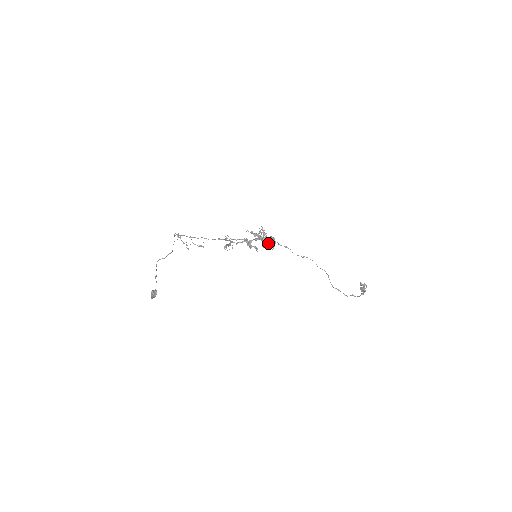
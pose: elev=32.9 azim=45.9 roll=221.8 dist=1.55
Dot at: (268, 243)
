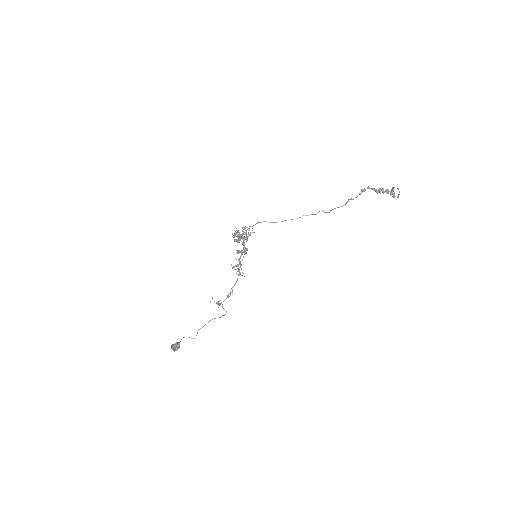
Dot at: (246, 235)
